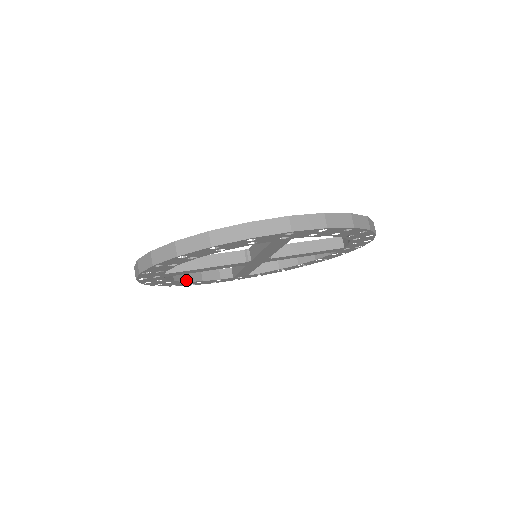
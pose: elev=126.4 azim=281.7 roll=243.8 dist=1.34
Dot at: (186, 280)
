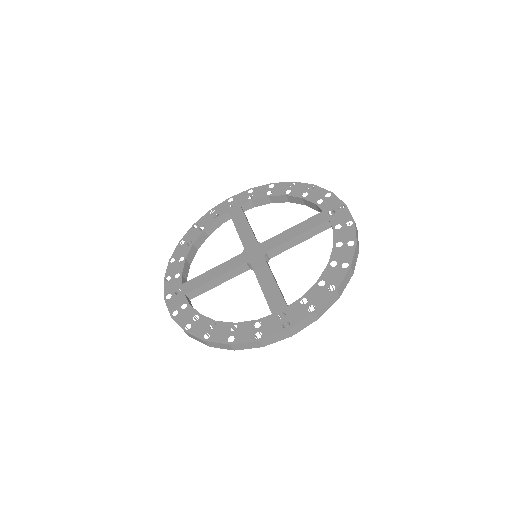
Dot at: (197, 249)
